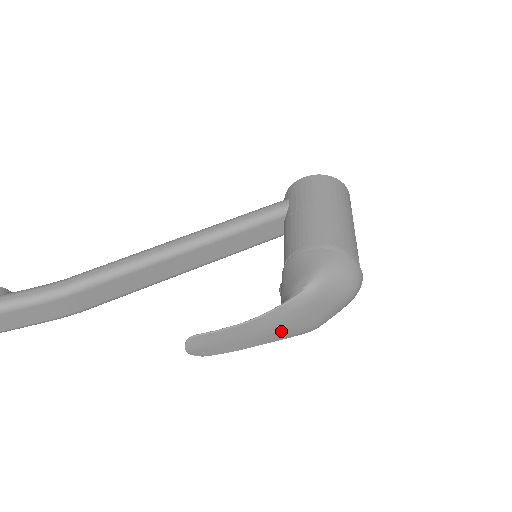
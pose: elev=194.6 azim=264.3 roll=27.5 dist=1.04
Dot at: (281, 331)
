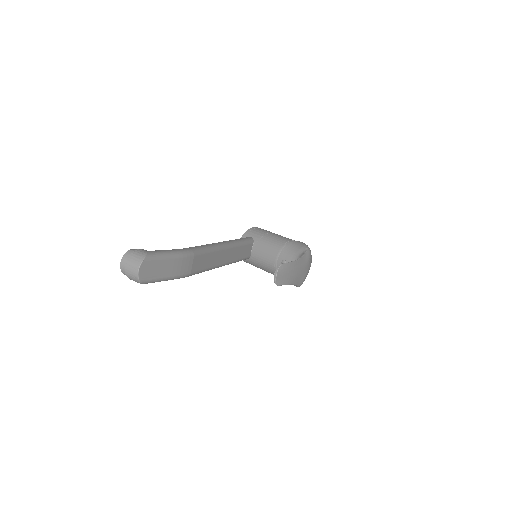
Dot at: (300, 275)
